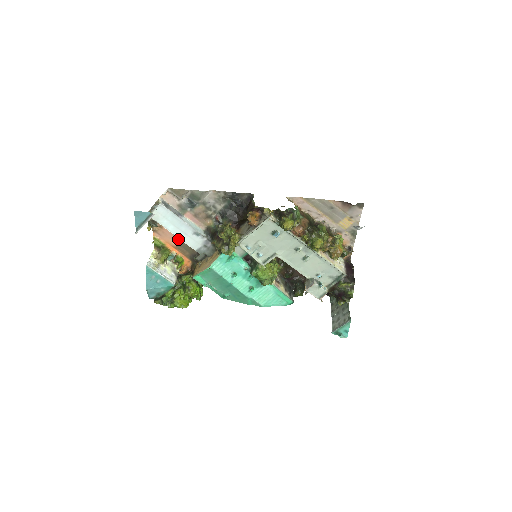
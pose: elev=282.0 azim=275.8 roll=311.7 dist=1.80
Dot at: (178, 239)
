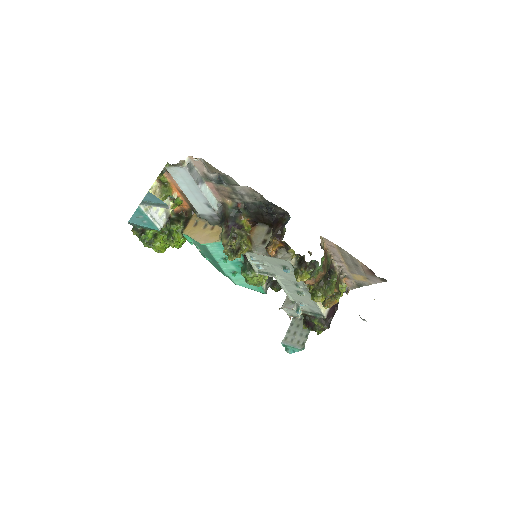
Dot at: occluded
